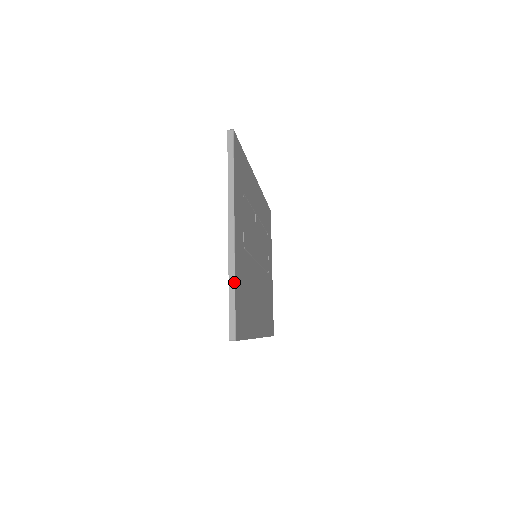
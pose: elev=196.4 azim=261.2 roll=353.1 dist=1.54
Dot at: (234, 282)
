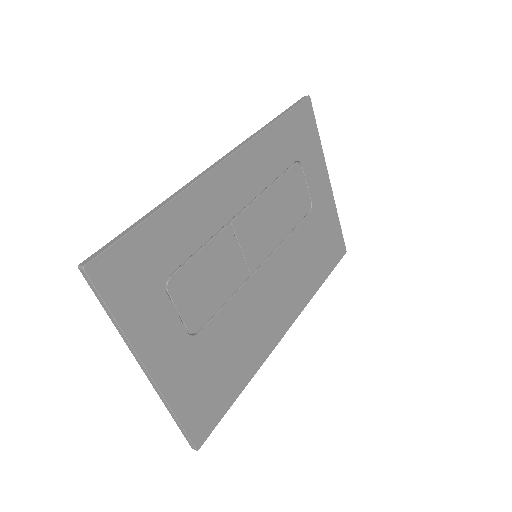
Dot at: (173, 414)
